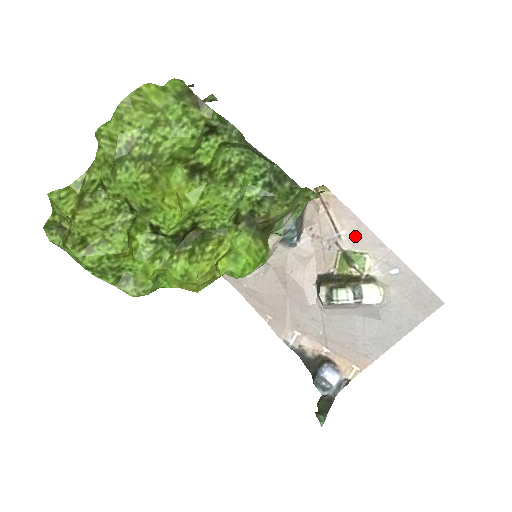
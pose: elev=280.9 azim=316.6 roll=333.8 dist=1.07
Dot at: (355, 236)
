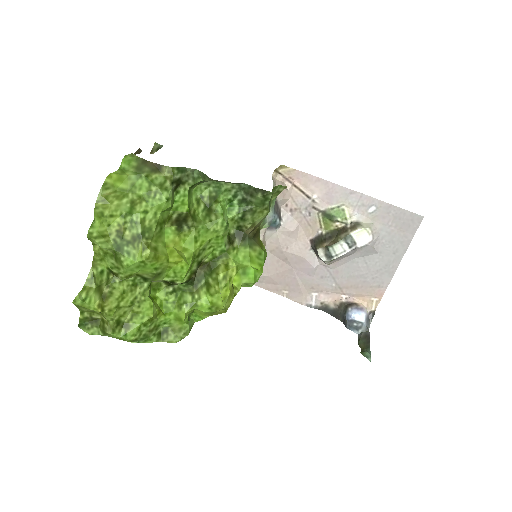
Dot at: (326, 195)
